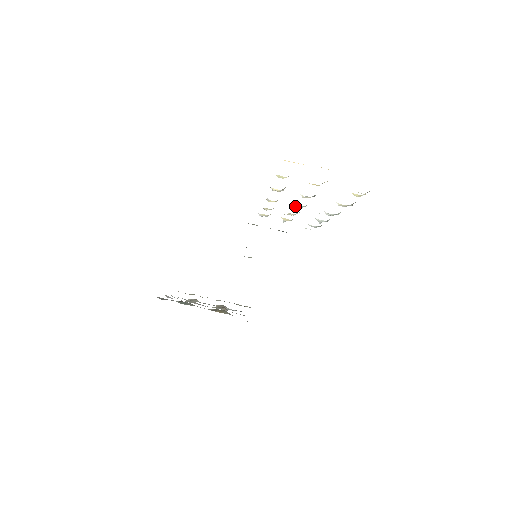
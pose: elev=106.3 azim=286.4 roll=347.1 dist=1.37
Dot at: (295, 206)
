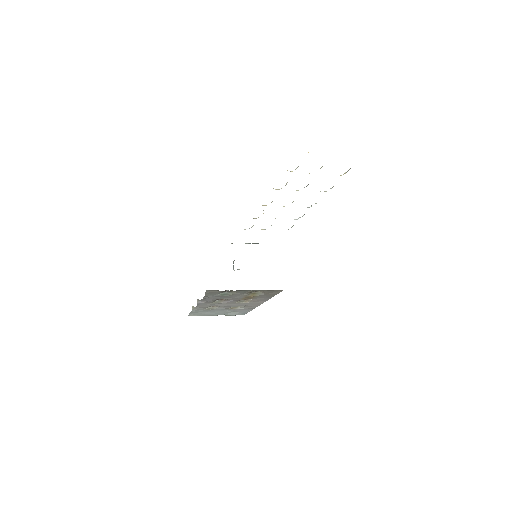
Dot at: occluded
